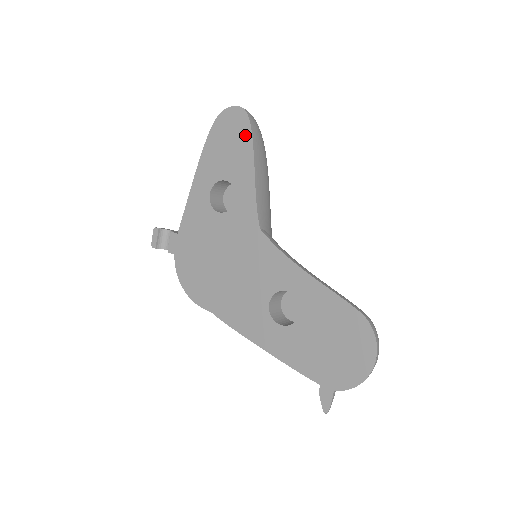
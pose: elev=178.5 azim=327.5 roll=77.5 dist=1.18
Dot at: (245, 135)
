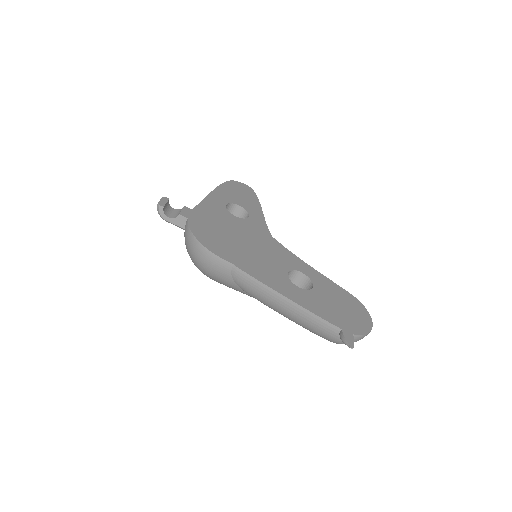
Dot at: (253, 196)
